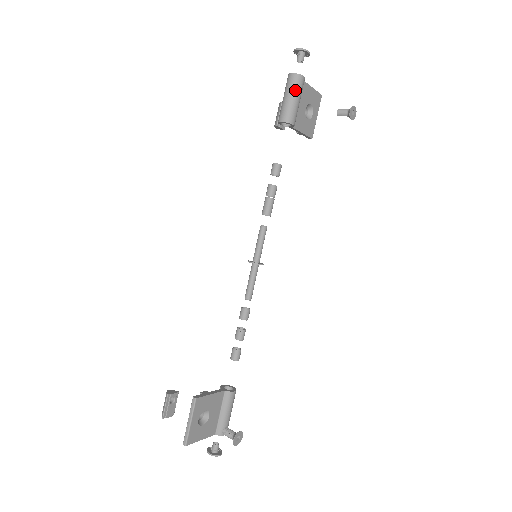
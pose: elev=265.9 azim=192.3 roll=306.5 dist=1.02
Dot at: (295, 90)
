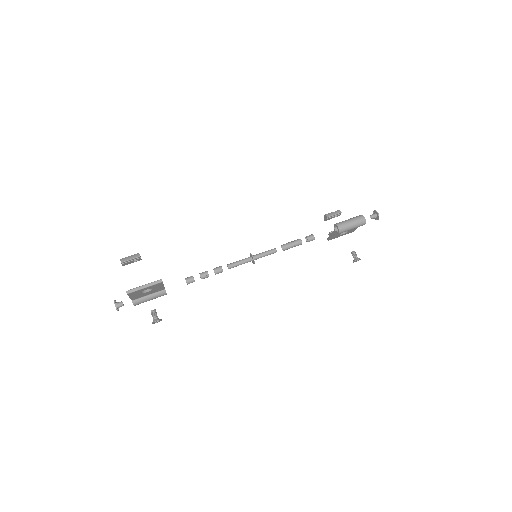
Dot at: (357, 225)
